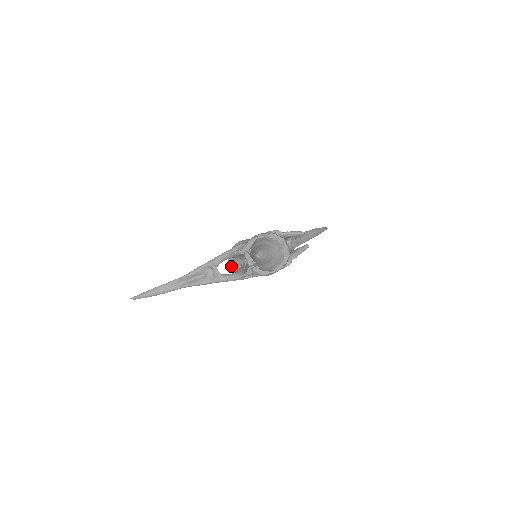
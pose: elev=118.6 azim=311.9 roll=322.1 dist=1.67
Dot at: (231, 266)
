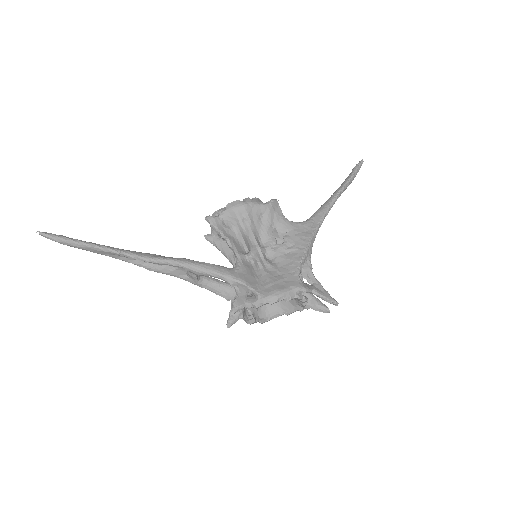
Dot at: occluded
